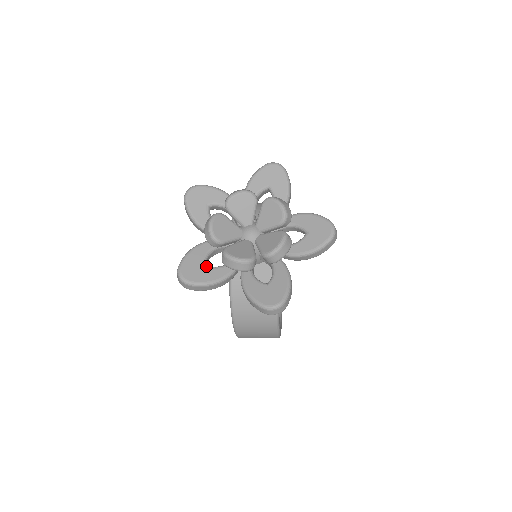
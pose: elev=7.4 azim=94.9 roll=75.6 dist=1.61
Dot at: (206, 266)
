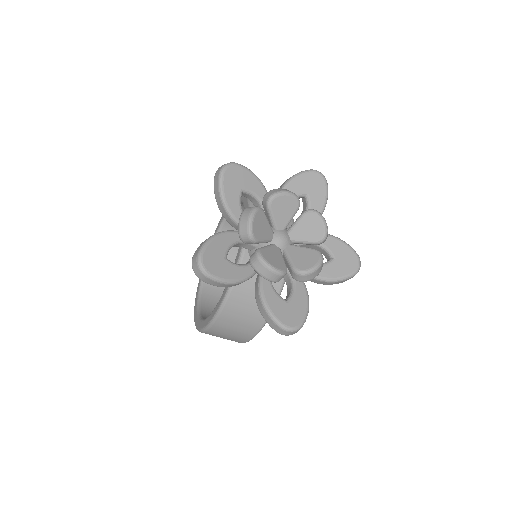
Dot at: (228, 260)
